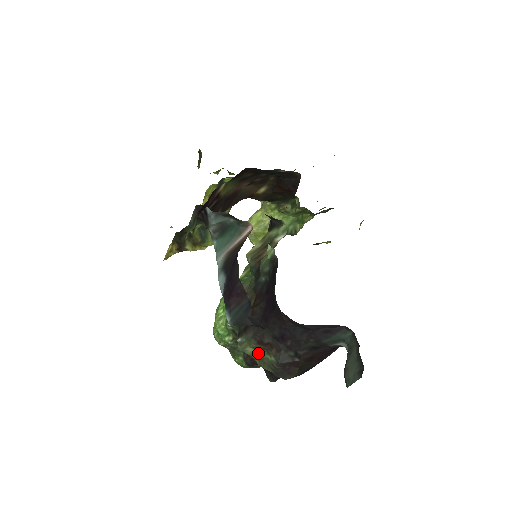
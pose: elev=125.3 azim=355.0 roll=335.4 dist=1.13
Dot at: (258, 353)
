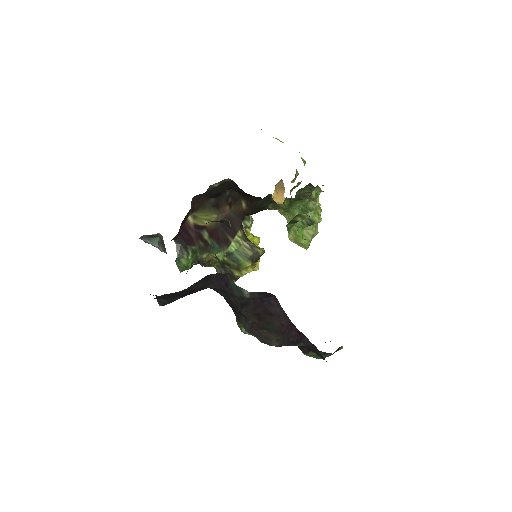
Dot at: occluded
